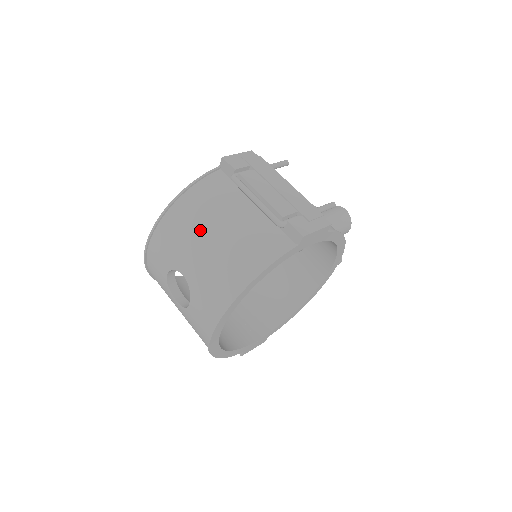
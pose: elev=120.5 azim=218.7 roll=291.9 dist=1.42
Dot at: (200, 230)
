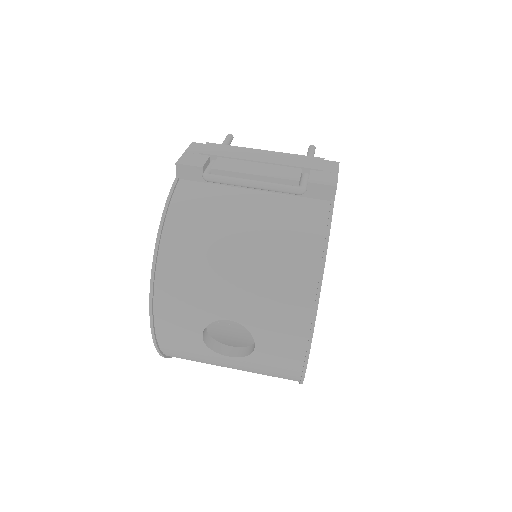
Dot at: (217, 256)
